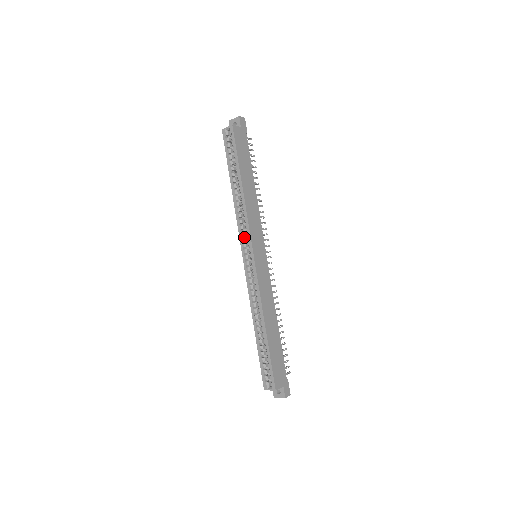
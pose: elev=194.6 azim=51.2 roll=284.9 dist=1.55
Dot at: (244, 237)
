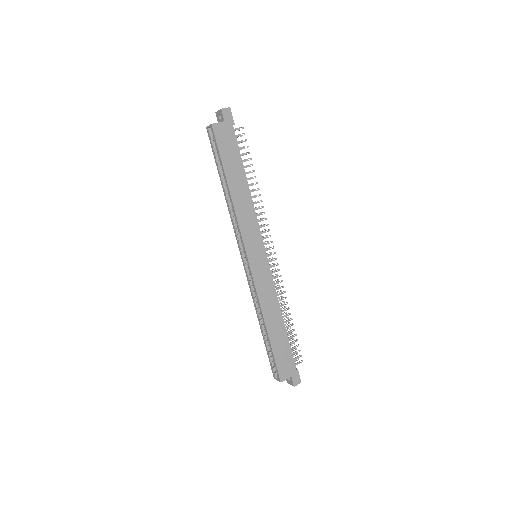
Dot at: (240, 240)
